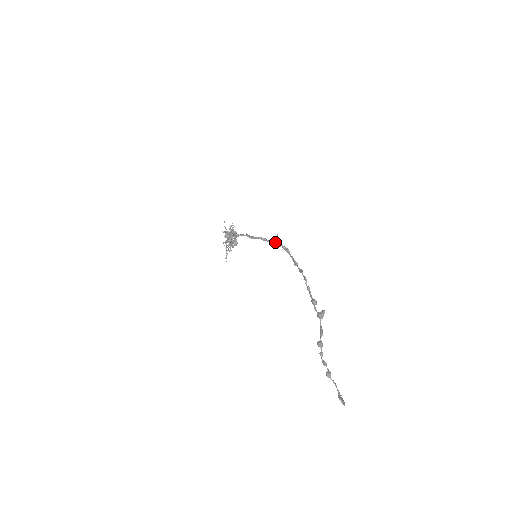
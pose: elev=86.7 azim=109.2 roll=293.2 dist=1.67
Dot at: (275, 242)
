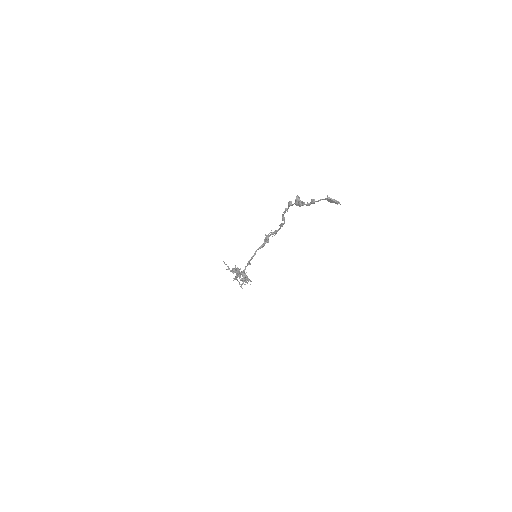
Dot at: (265, 238)
